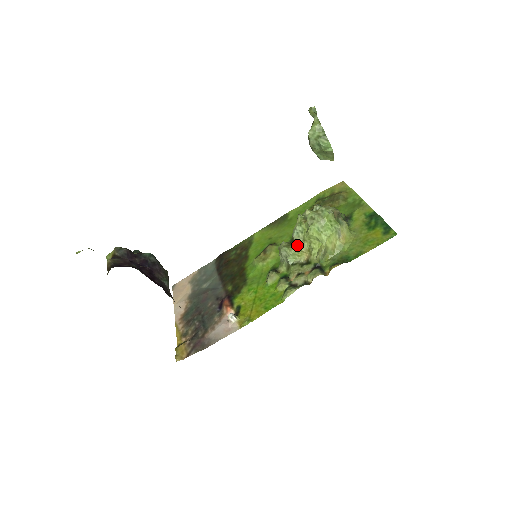
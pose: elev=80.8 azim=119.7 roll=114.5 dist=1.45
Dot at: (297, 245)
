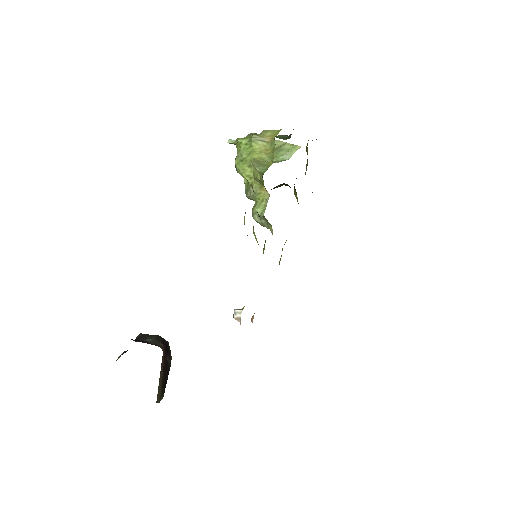
Dot at: (252, 196)
